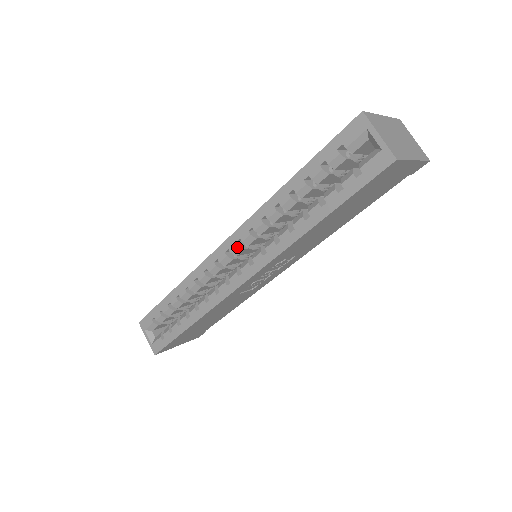
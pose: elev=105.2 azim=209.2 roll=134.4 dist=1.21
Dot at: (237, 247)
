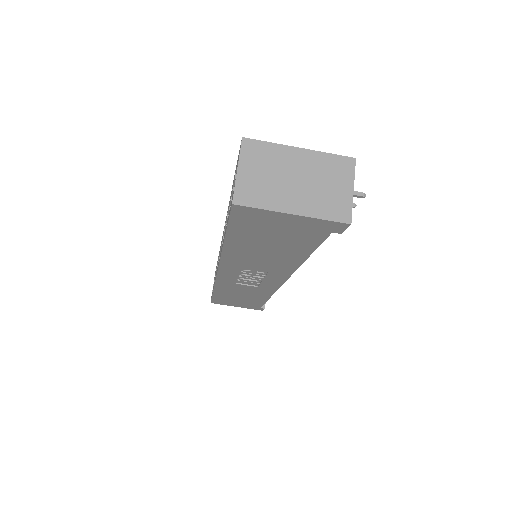
Dot at: (223, 238)
